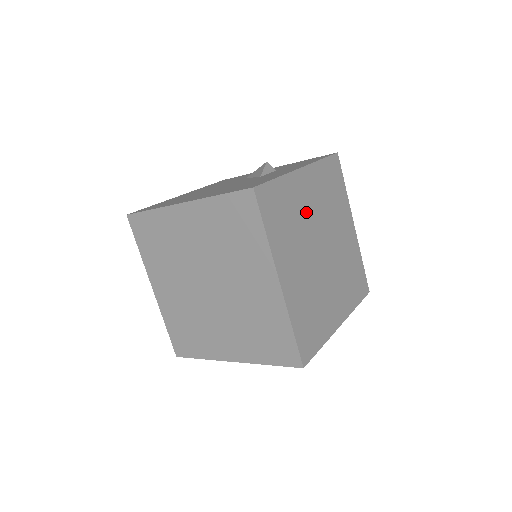
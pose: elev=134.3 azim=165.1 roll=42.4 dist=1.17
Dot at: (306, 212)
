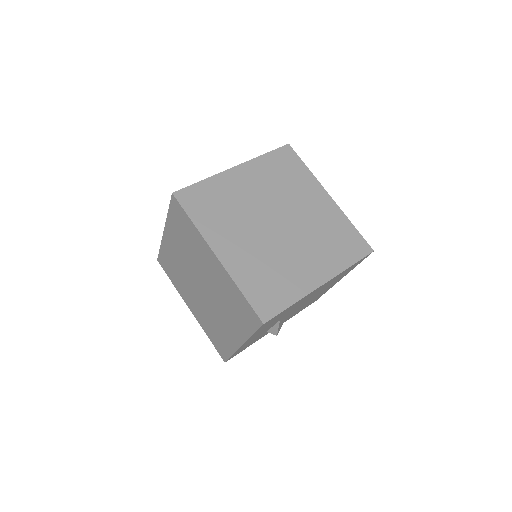
Dot at: (247, 198)
